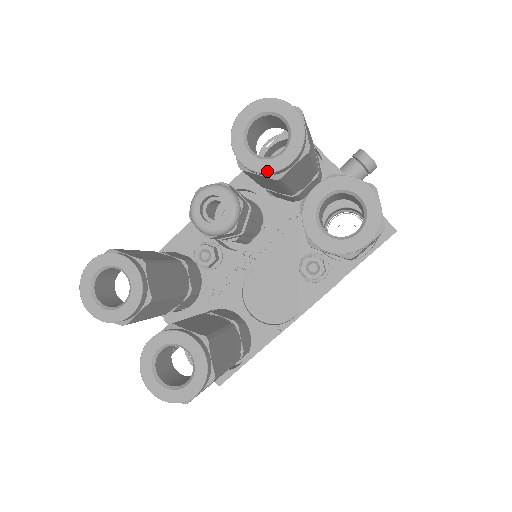
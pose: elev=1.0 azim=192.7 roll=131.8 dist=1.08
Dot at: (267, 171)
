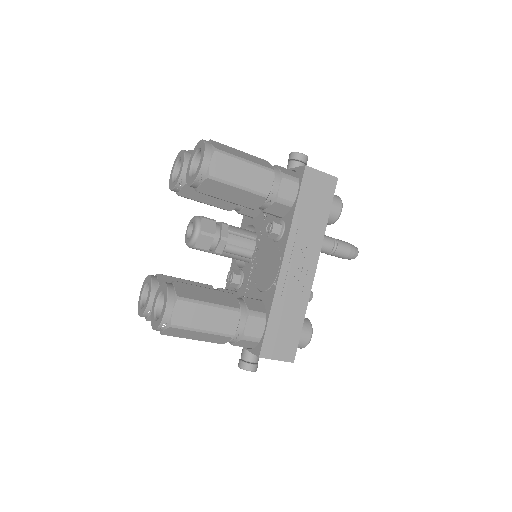
Dot at: (177, 182)
